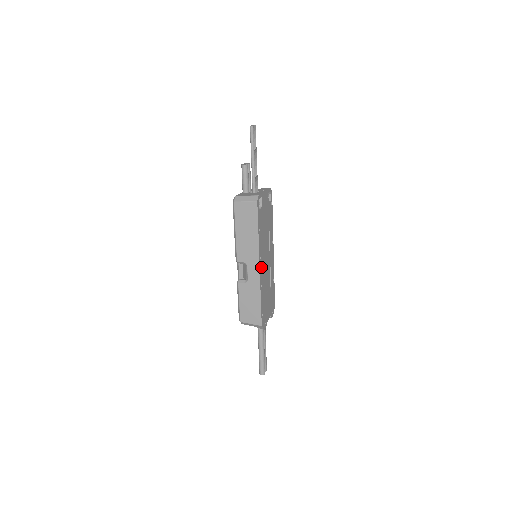
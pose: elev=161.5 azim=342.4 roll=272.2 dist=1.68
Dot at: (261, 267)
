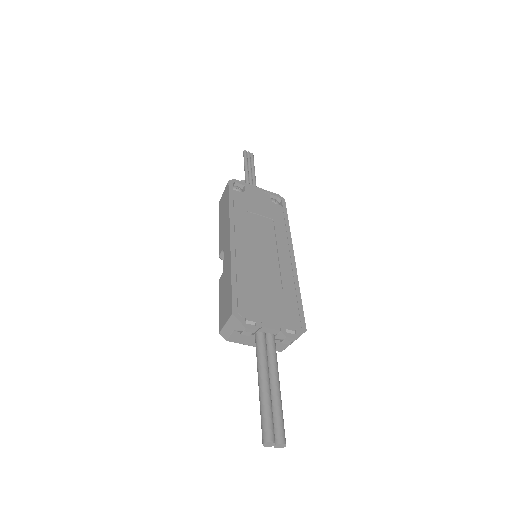
Dot at: (238, 243)
